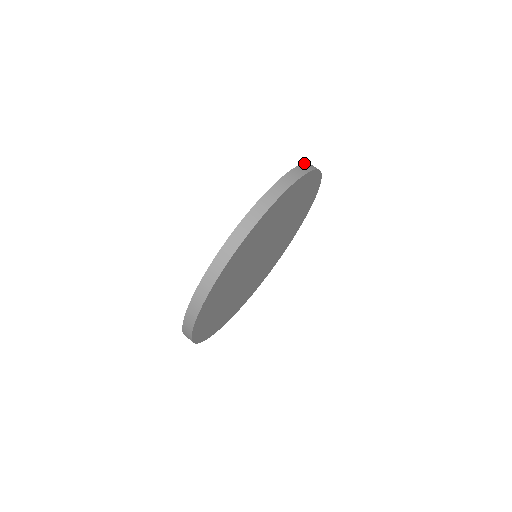
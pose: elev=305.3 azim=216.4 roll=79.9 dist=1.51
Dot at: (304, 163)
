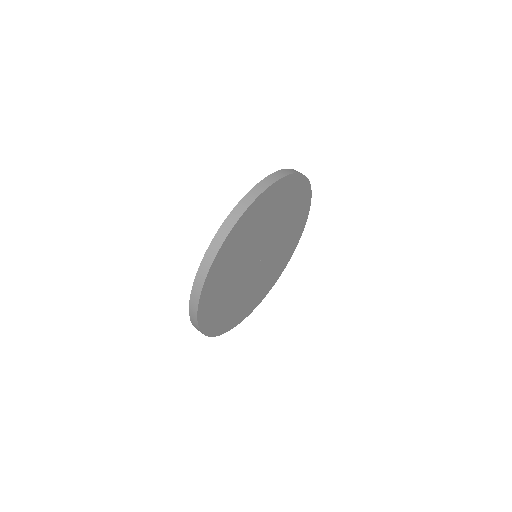
Dot at: (241, 200)
